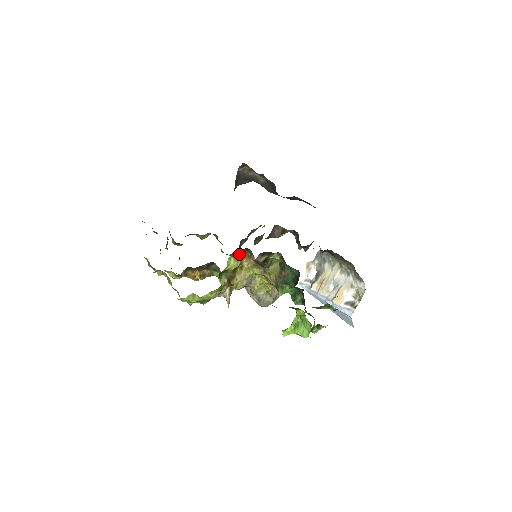
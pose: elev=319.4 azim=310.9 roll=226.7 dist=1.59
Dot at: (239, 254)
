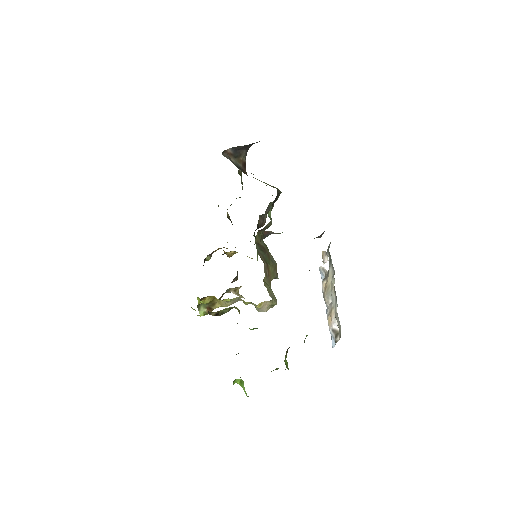
Dot at: (201, 299)
